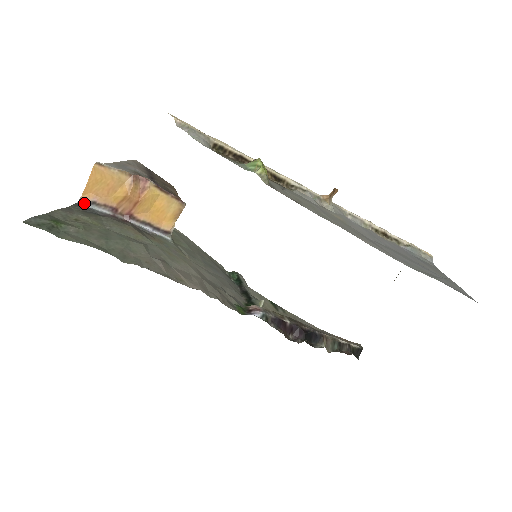
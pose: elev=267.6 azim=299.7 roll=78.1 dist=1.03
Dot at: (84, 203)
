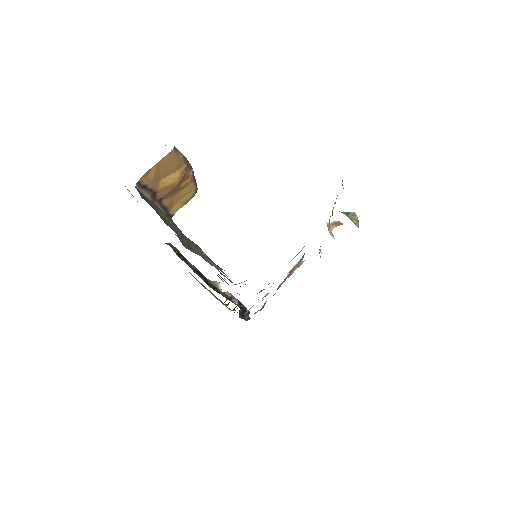
Dot at: (138, 187)
